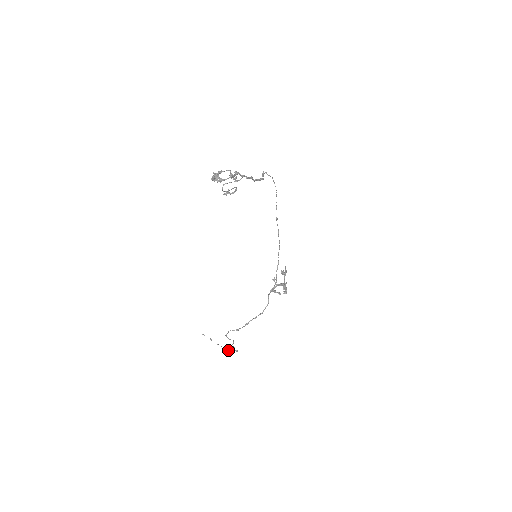
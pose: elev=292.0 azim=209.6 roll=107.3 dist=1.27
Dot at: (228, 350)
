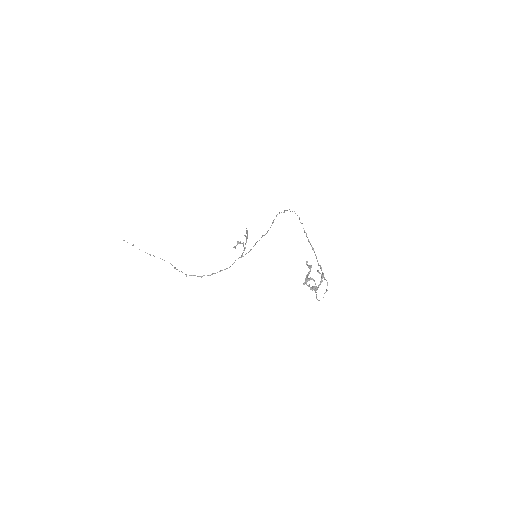
Dot at: occluded
